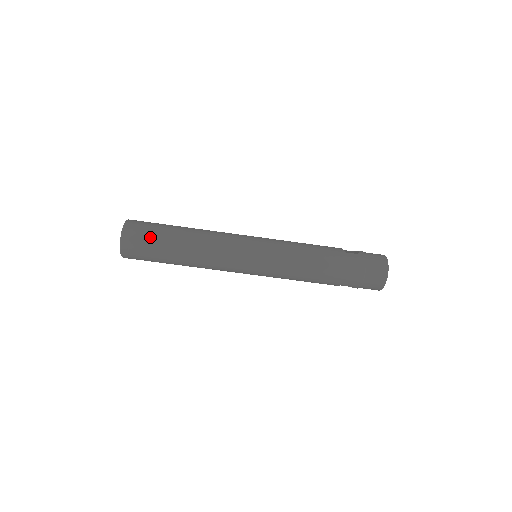
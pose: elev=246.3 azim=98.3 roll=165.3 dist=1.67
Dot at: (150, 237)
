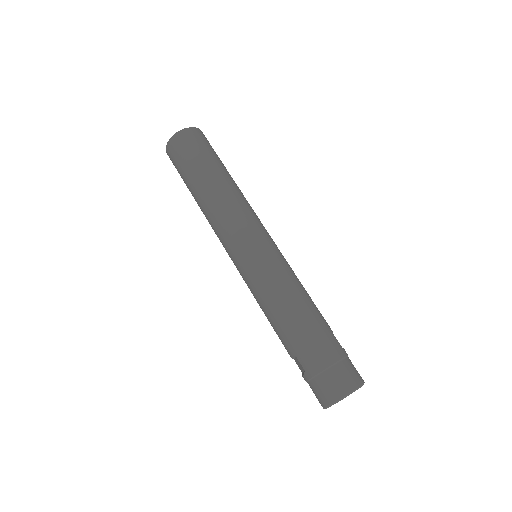
Dot at: (203, 149)
